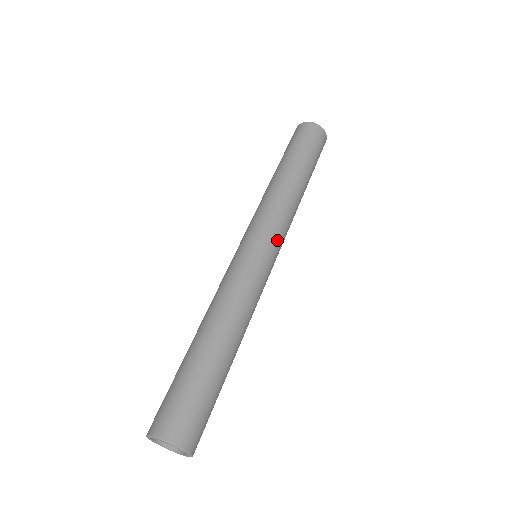
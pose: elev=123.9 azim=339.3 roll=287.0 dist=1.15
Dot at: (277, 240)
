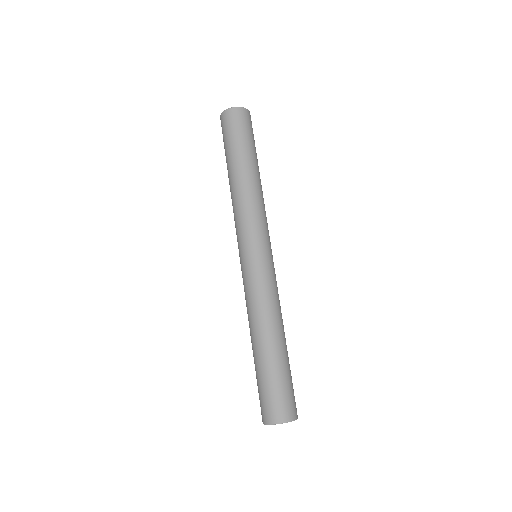
Dot at: occluded
